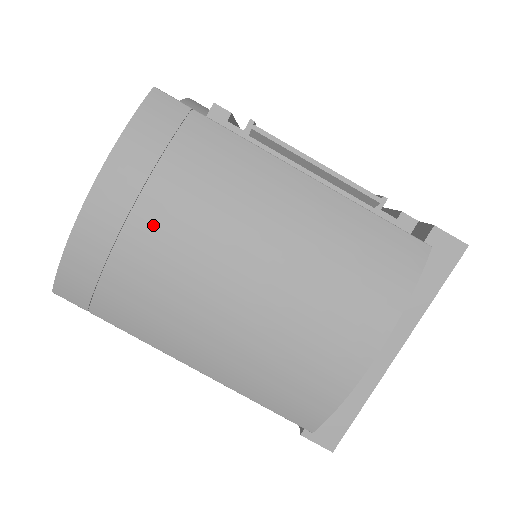
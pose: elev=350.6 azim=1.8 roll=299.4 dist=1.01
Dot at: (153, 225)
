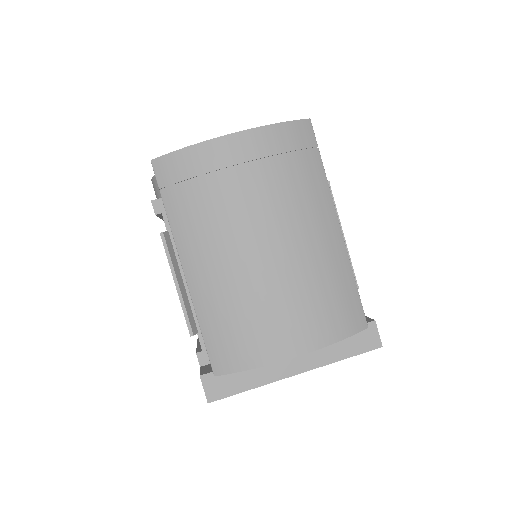
Dot at: (250, 180)
